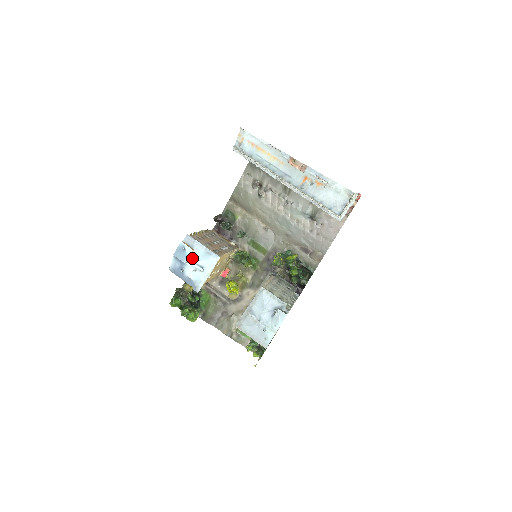
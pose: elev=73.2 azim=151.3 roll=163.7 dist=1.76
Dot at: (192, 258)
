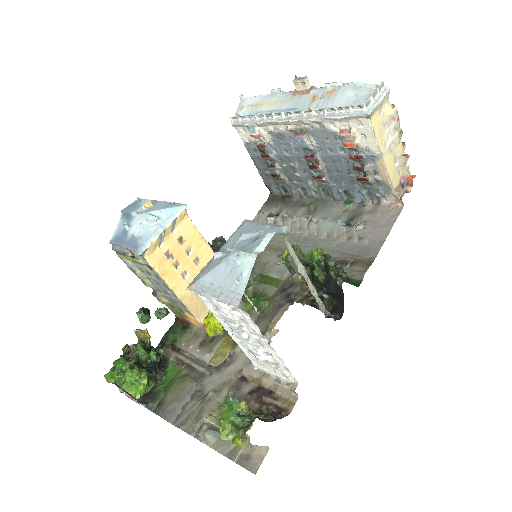
Dot at: (146, 210)
